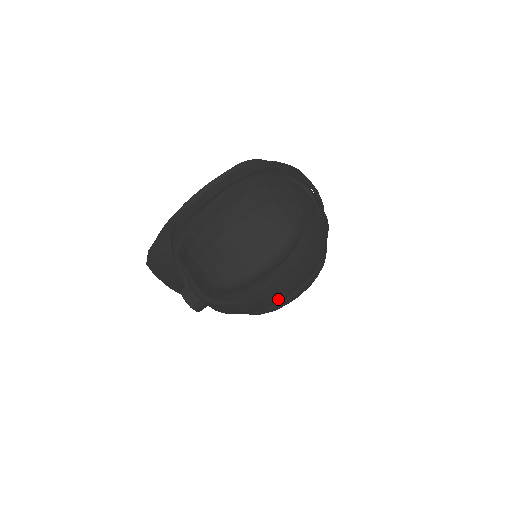
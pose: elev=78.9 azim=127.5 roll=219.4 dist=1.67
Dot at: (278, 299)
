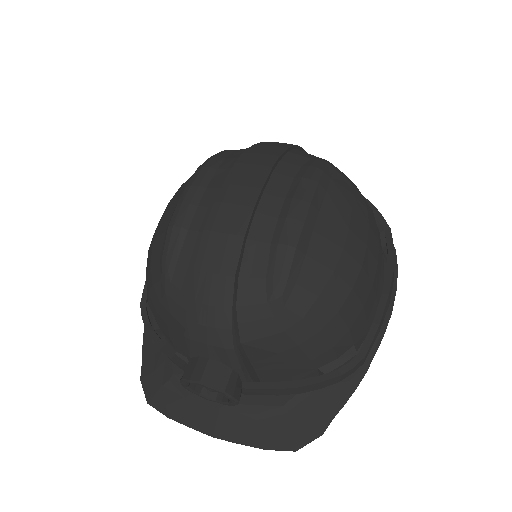
Dot at: (251, 209)
